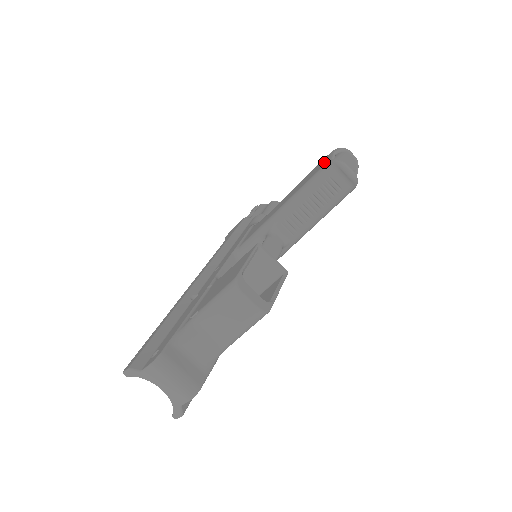
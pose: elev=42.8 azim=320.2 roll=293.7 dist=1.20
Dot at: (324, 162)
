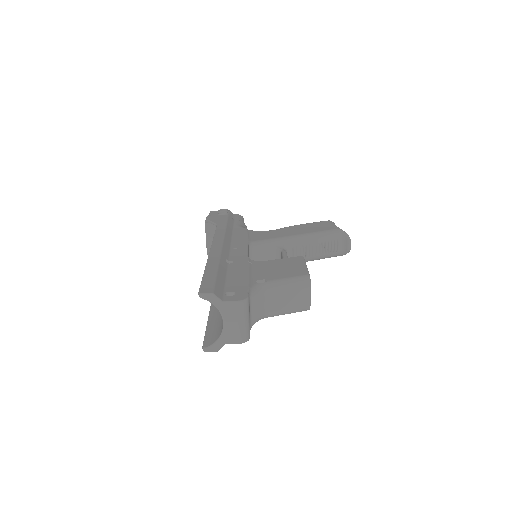
Dot at: (331, 226)
